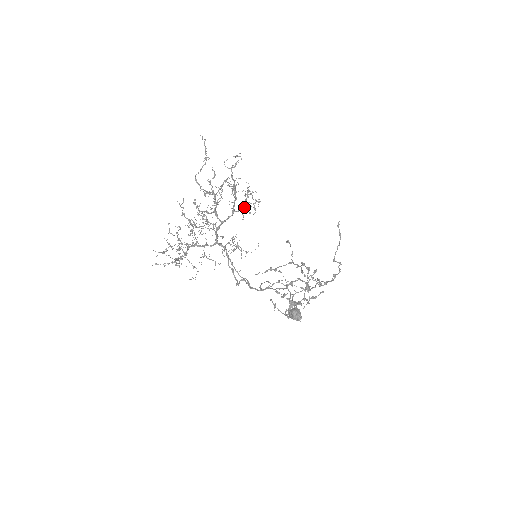
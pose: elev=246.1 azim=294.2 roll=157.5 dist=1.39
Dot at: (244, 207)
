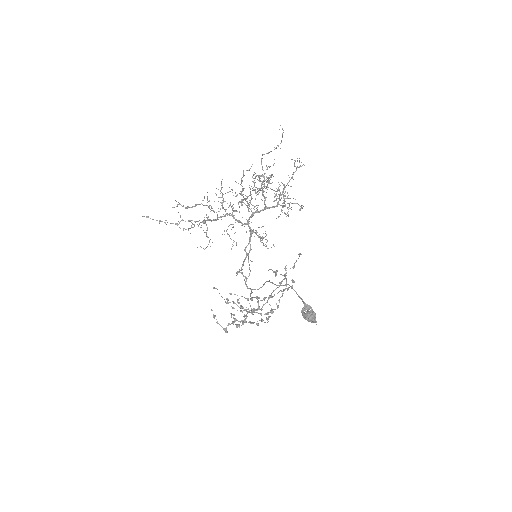
Dot at: occluded
